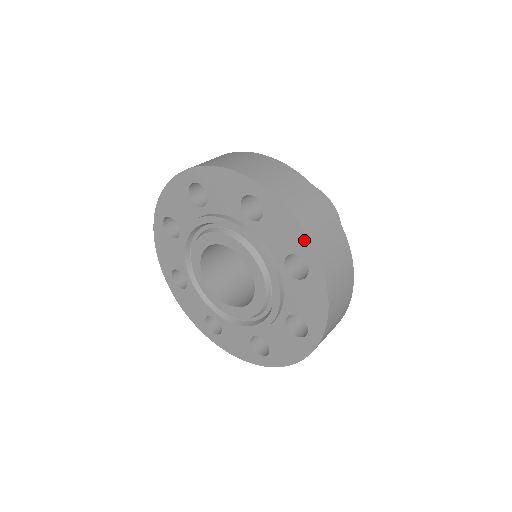
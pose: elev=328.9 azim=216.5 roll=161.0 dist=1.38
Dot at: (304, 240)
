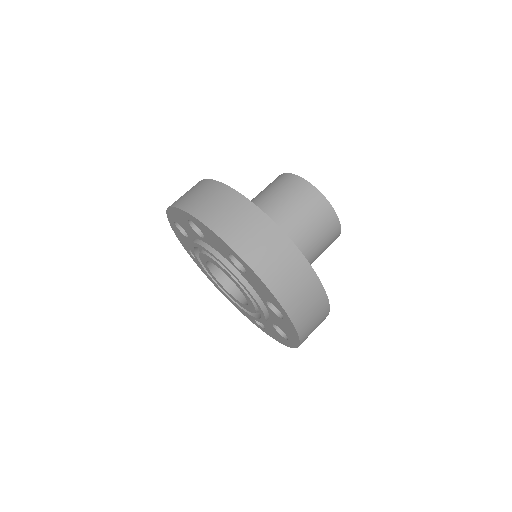
Dot at: (277, 303)
